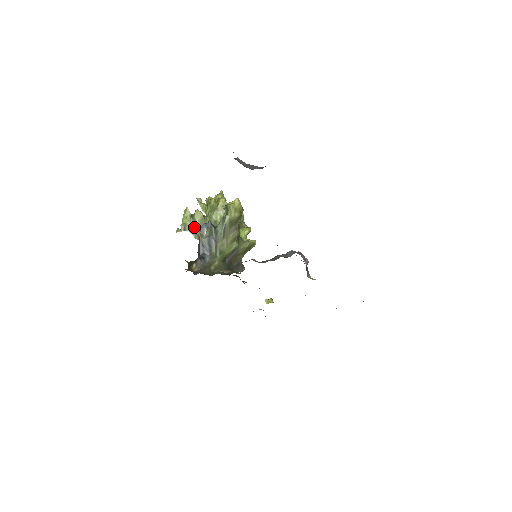
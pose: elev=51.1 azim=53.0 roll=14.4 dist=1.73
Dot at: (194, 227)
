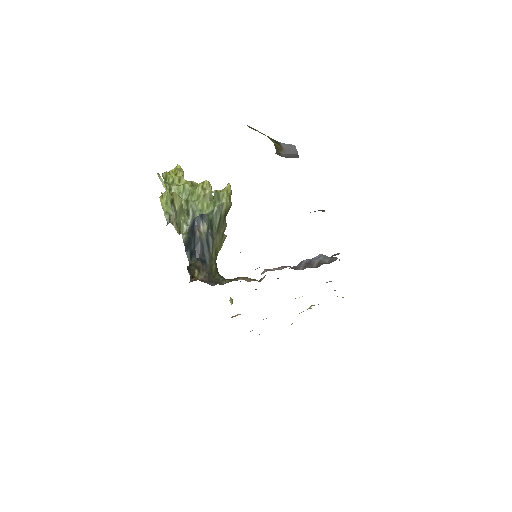
Dot at: (175, 217)
